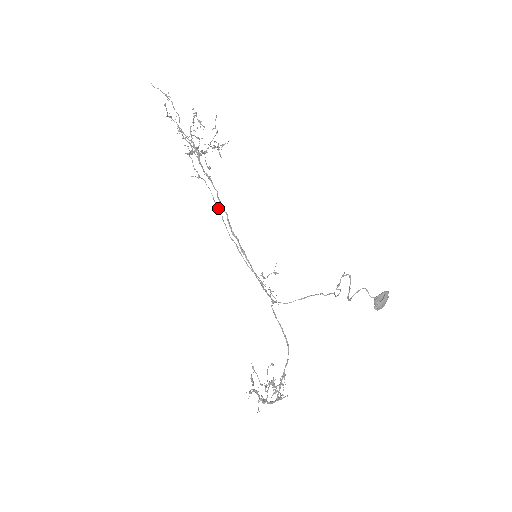
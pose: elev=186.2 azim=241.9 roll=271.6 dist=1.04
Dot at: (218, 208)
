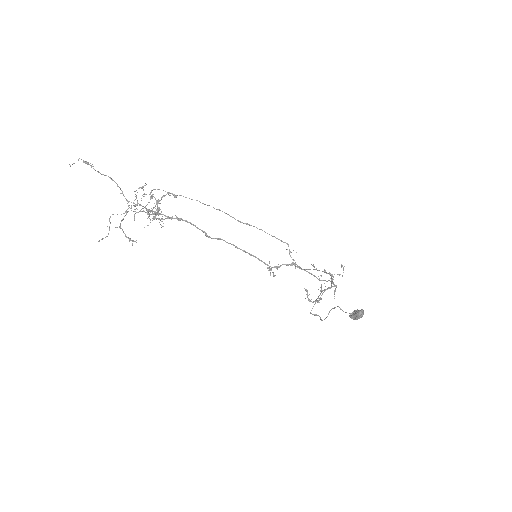
Dot at: occluded
